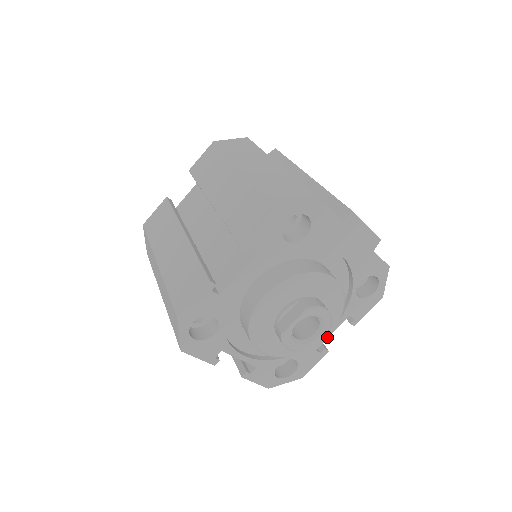
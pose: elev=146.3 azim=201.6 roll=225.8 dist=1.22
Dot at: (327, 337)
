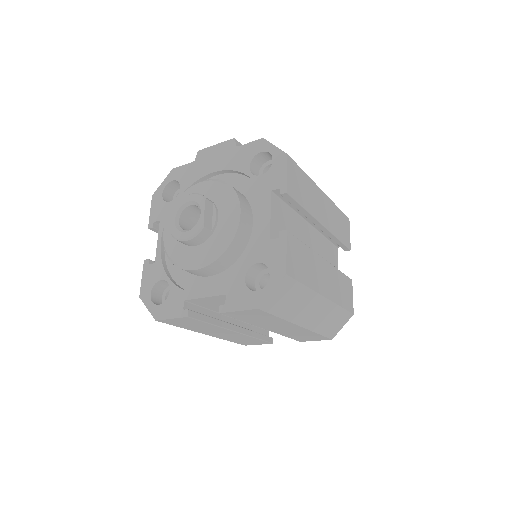
Dot at: (269, 222)
